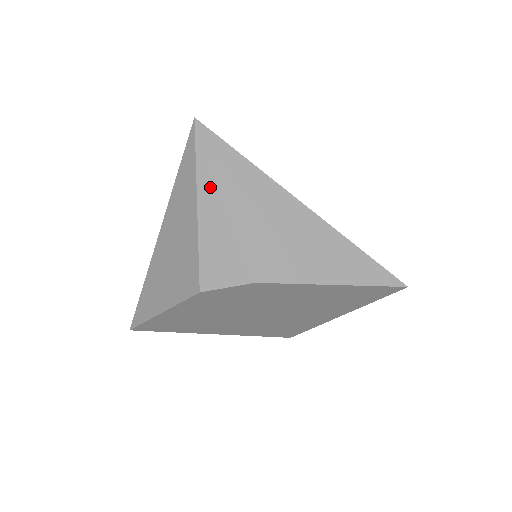
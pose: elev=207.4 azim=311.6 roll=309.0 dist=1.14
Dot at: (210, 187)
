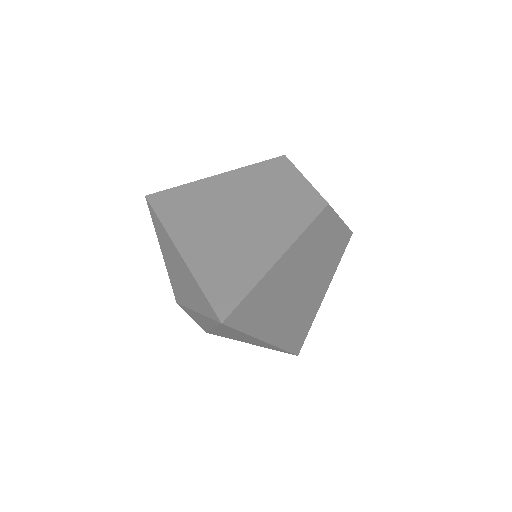
Dot at: (208, 322)
